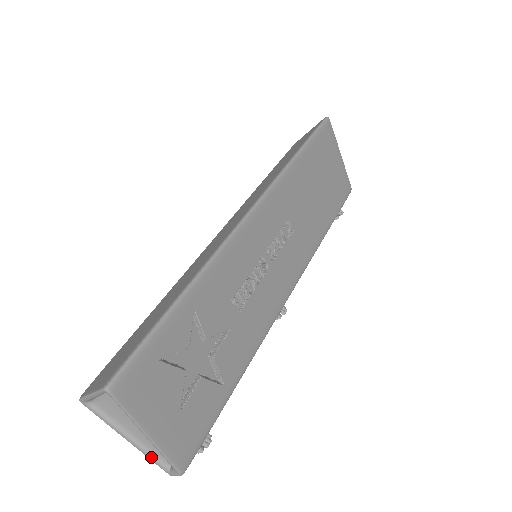
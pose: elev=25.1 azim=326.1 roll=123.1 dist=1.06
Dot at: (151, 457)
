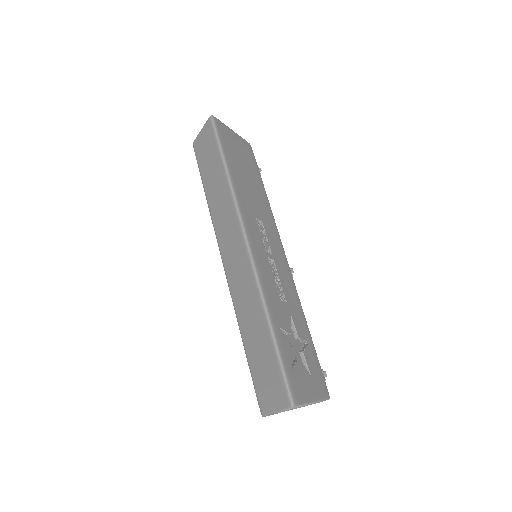
Dot at: occluded
